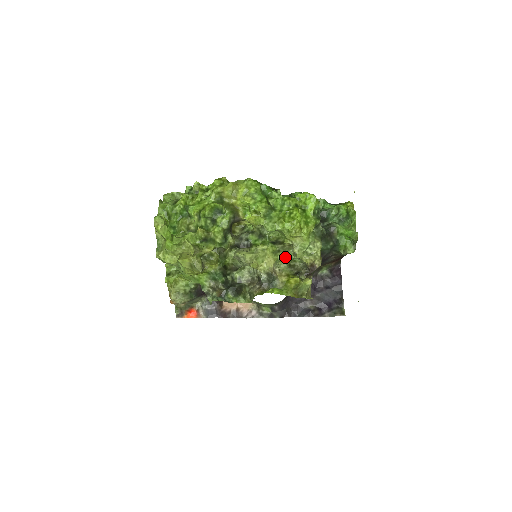
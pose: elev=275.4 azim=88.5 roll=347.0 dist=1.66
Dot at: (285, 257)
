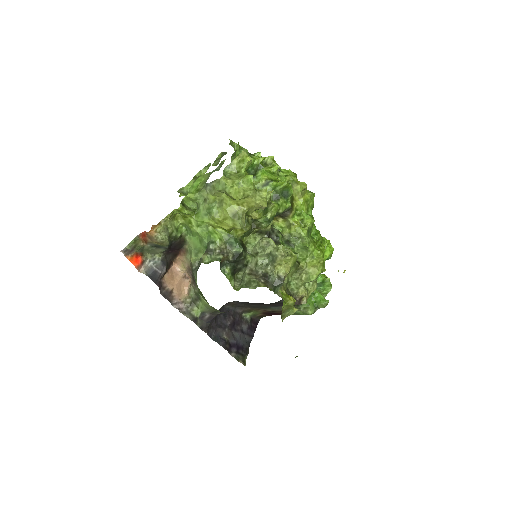
Dot at: (289, 275)
